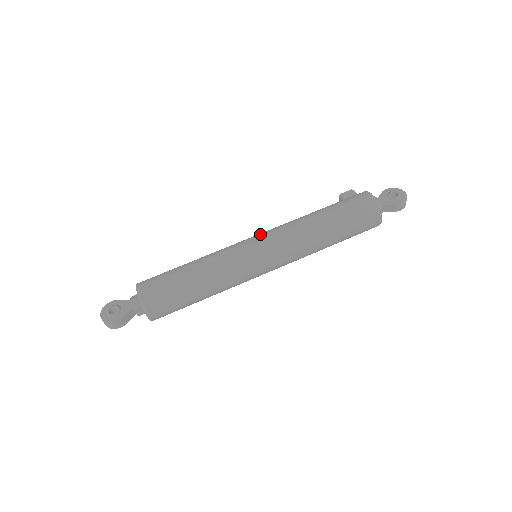
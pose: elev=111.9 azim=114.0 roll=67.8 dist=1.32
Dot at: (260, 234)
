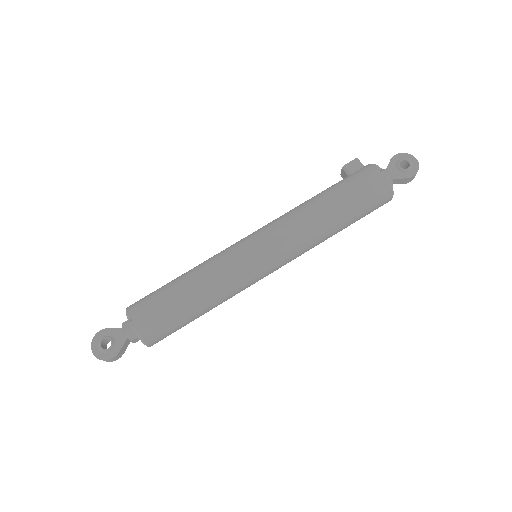
Dot at: (260, 234)
